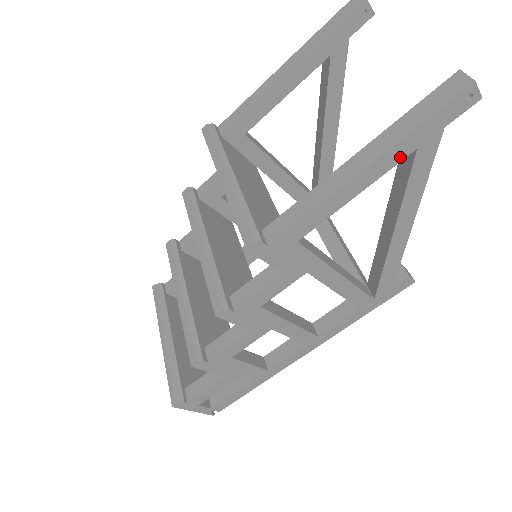
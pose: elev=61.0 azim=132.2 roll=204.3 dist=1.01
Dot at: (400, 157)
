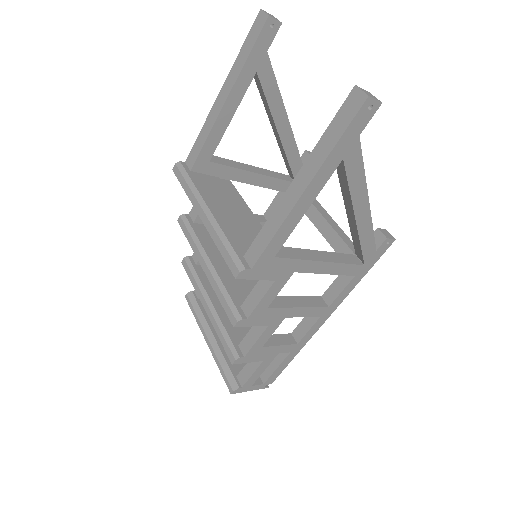
Dot at: (331, 170)
